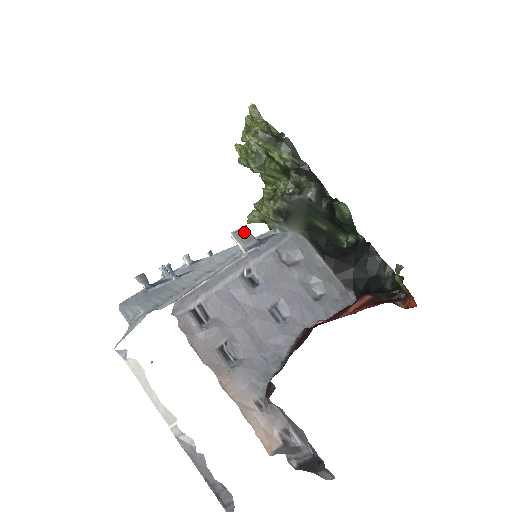
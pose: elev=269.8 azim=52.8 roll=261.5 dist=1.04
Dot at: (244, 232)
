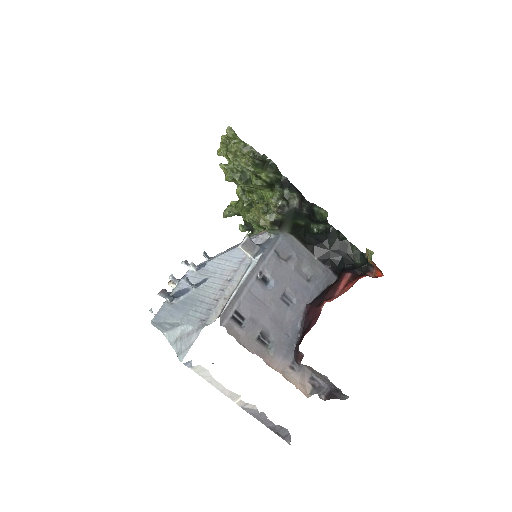
Dot at: (249, 242)
